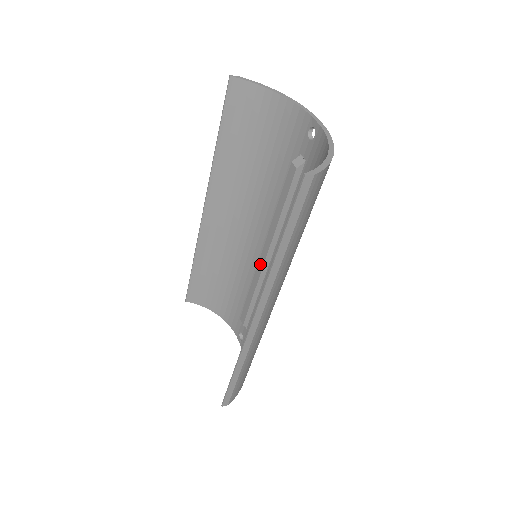
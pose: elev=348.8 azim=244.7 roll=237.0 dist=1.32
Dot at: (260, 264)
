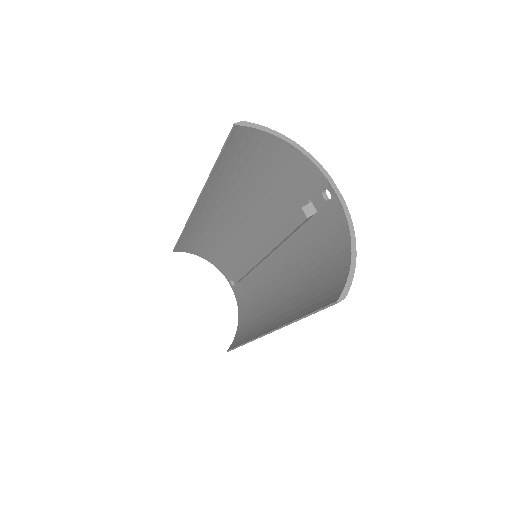
Dot at: (258, 256)
